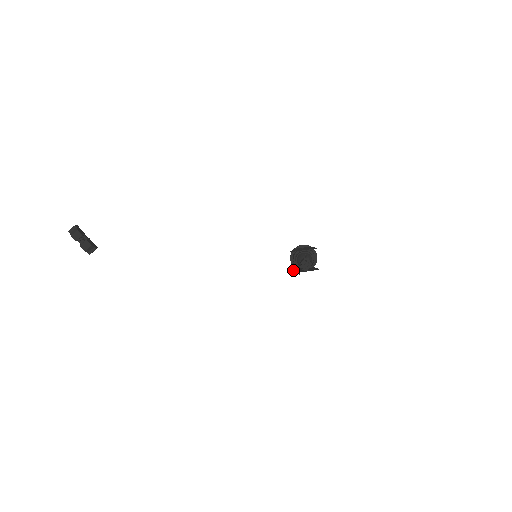
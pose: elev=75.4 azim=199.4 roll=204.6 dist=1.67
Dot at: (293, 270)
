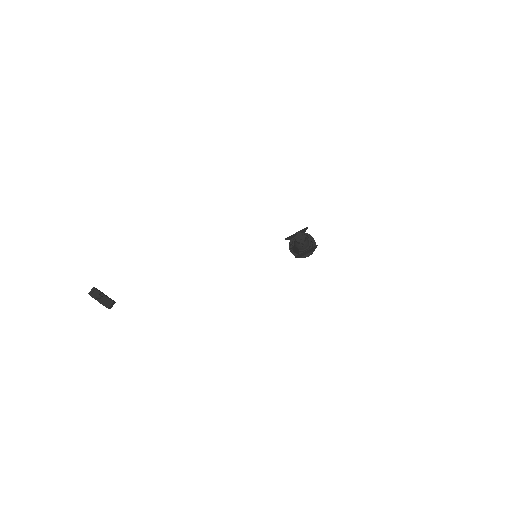
Dot at: (290, 246)
